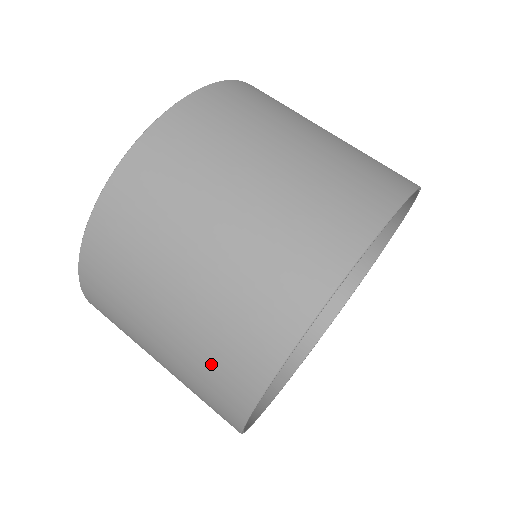
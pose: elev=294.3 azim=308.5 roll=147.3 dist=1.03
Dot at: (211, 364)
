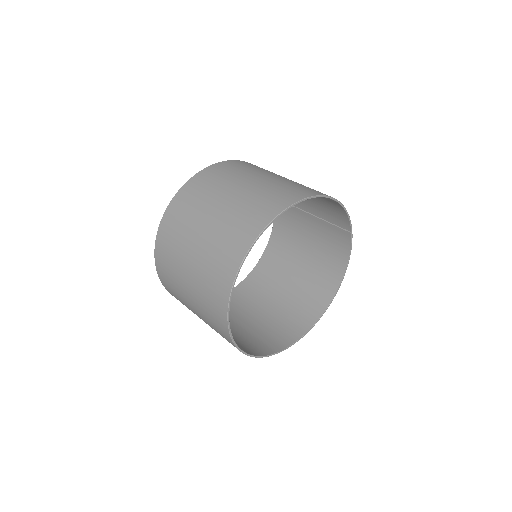
Dot at: (233, 229)
